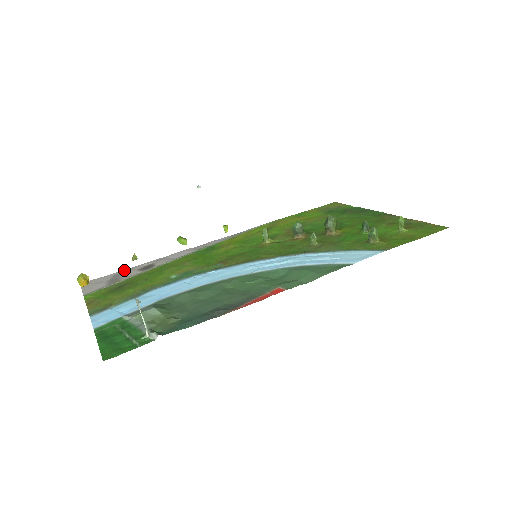
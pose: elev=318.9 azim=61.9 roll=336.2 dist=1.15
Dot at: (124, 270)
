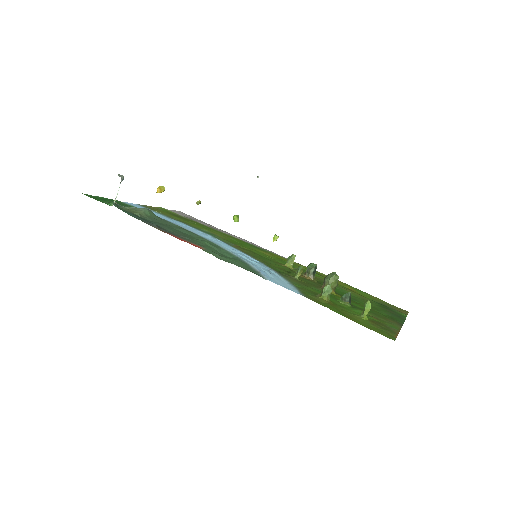
Dot at: occluded
